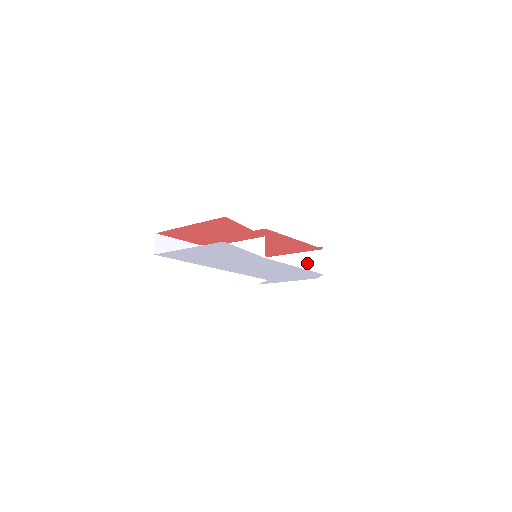
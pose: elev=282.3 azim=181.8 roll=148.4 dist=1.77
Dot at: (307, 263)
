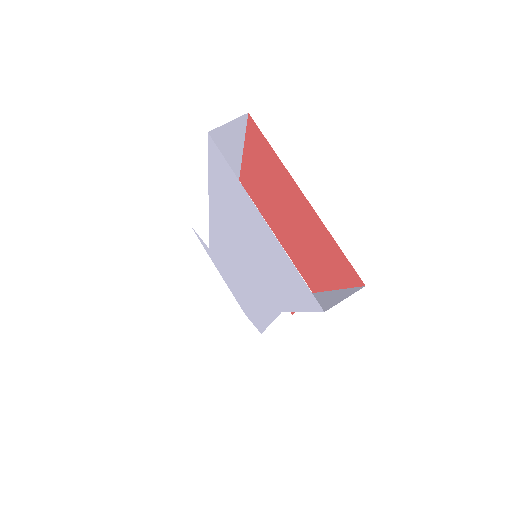
Dot at: occluded
